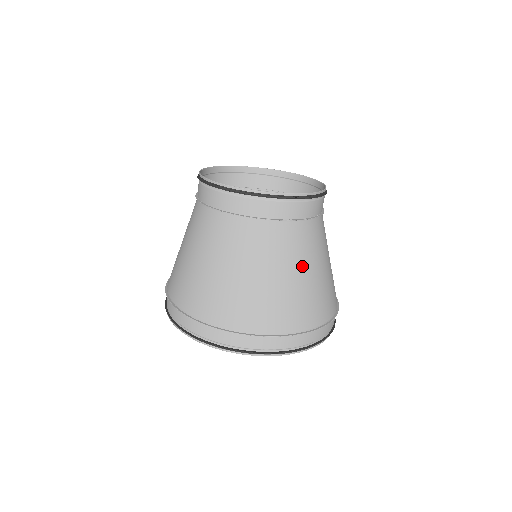
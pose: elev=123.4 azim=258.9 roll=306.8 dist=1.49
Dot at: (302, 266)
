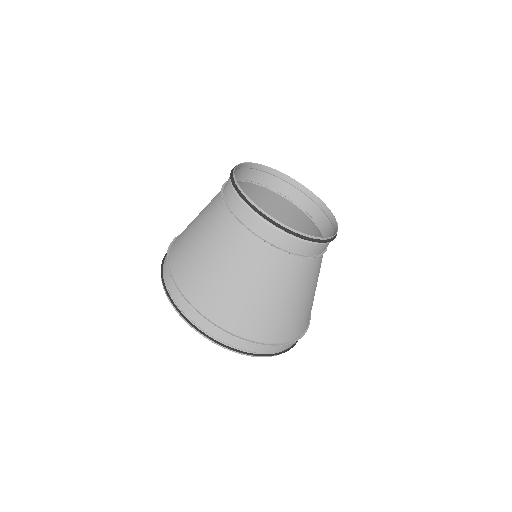
Dot at: (274, 290)
